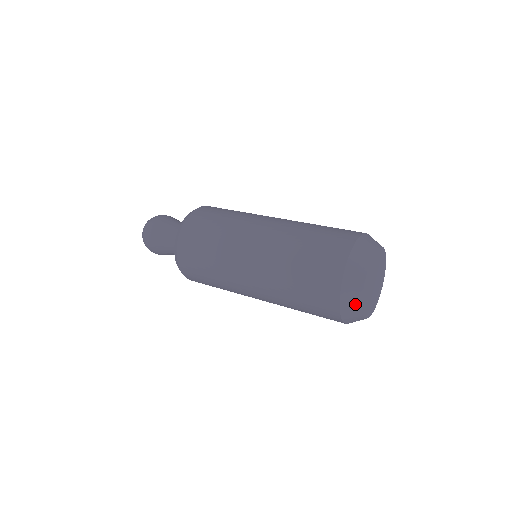
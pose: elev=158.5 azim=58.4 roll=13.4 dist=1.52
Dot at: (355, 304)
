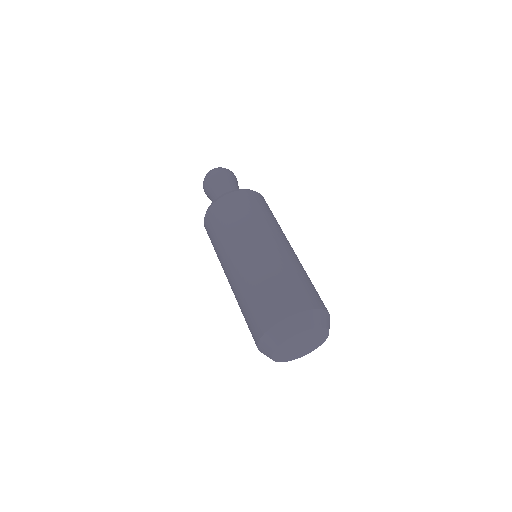
Dot at: occluded
